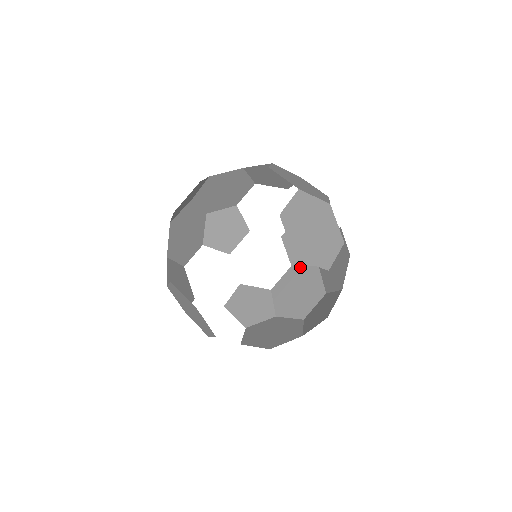
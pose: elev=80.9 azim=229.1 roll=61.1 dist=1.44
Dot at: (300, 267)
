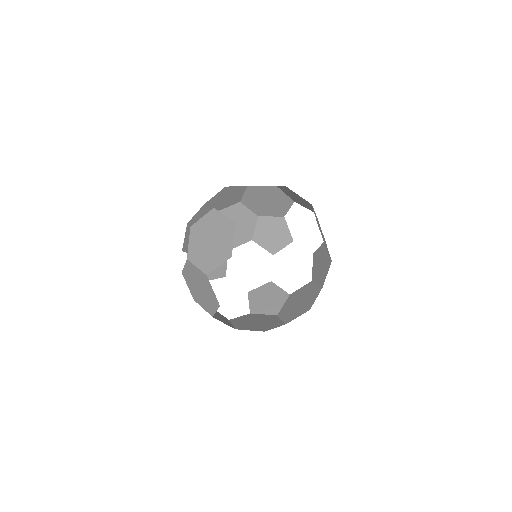
Dot at: (259, 314)
